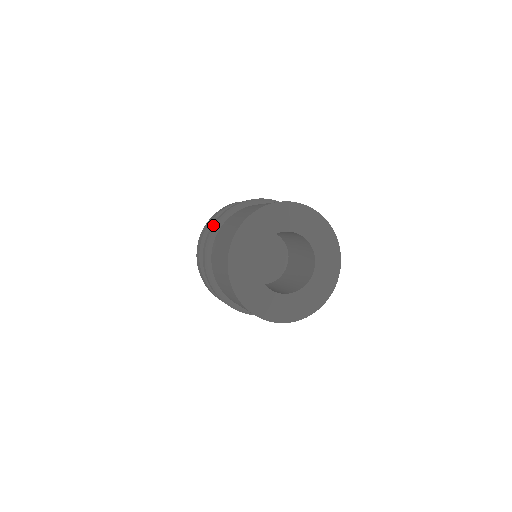
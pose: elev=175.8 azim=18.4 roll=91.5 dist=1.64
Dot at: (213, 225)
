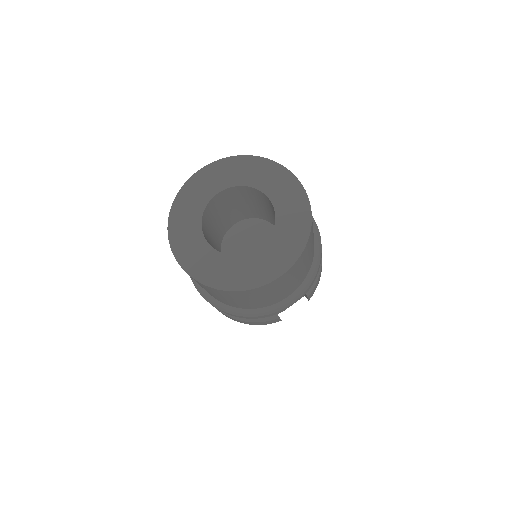
Dot at: occluded
